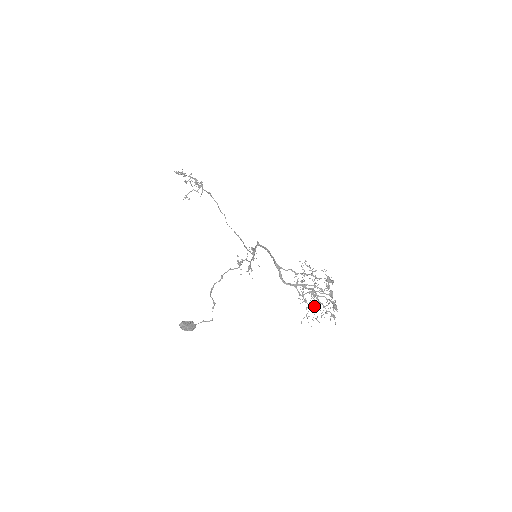
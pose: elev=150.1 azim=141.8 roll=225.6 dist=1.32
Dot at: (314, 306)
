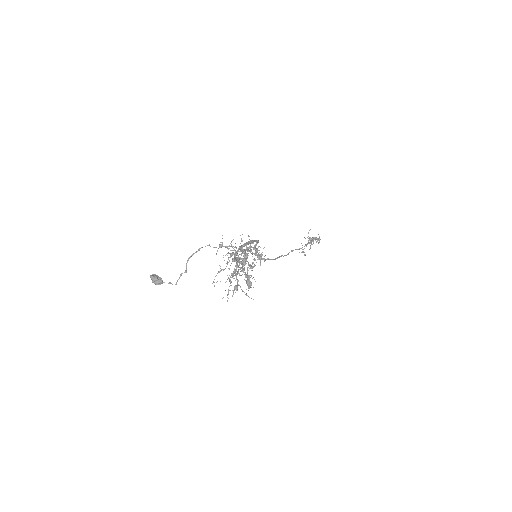
Dot at: occluded
